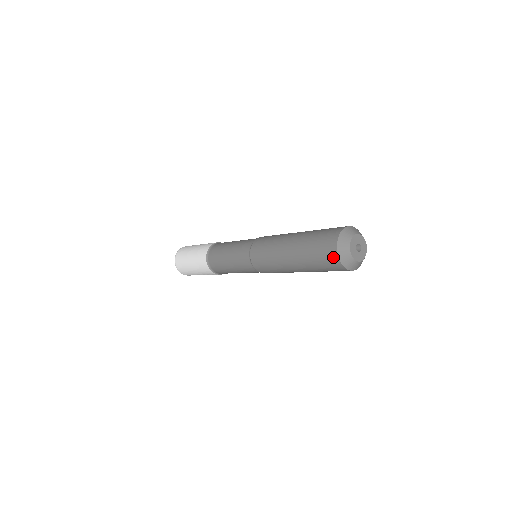
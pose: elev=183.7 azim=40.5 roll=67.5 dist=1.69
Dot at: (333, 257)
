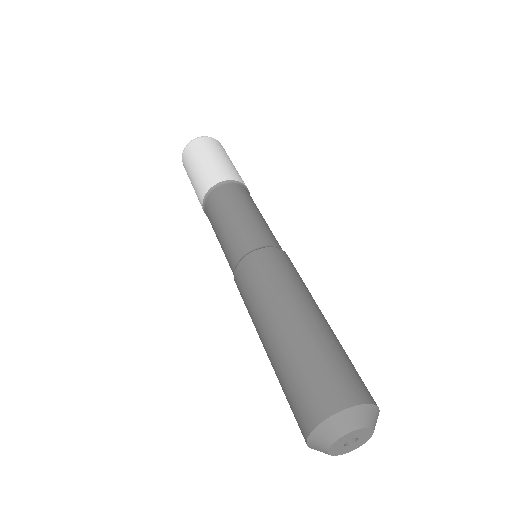
Dot at: occluded
